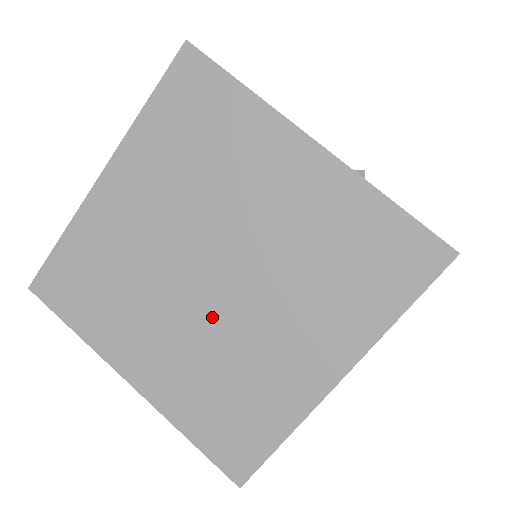
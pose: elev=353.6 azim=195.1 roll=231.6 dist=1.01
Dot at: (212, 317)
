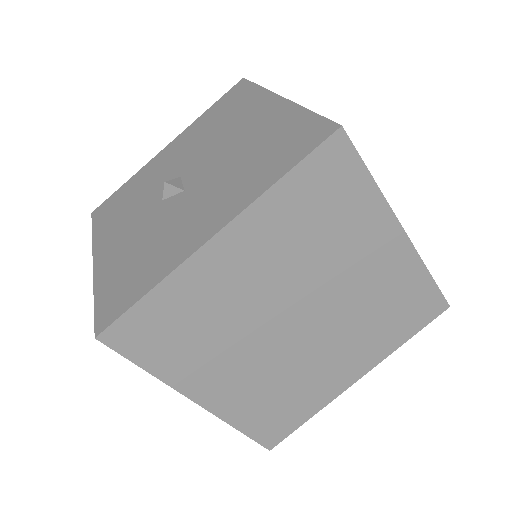
Dot at: (286, 350)
